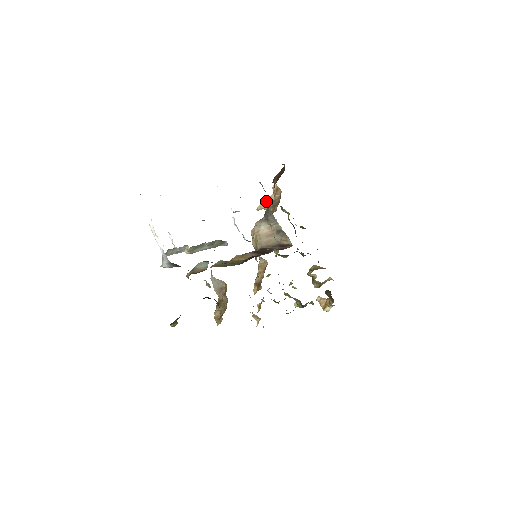
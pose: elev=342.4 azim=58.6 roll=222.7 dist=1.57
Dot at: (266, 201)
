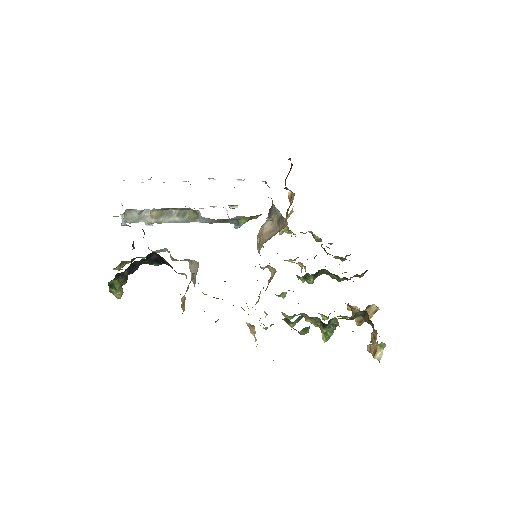
Dot at: occluded
